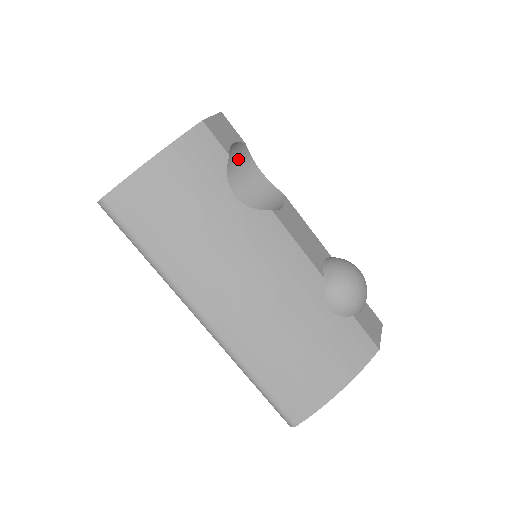
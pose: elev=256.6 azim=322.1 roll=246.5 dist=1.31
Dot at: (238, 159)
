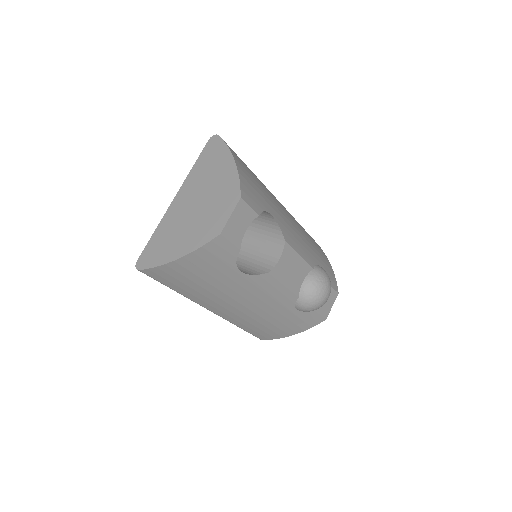
Dot at: occluded
